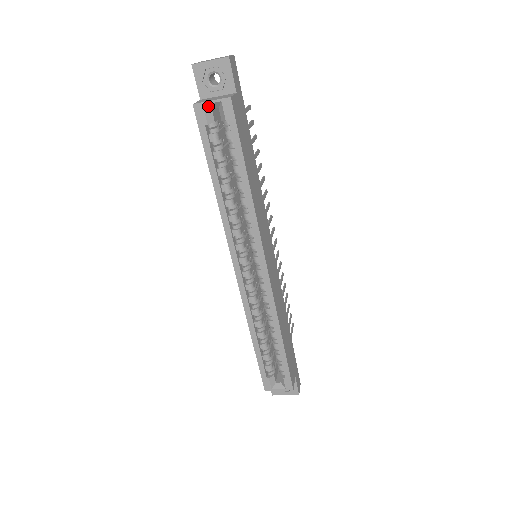
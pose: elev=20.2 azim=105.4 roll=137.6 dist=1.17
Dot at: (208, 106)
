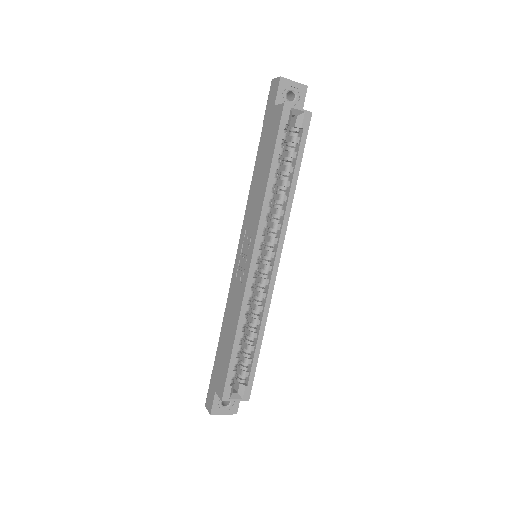
Dot at: (292, 111)
